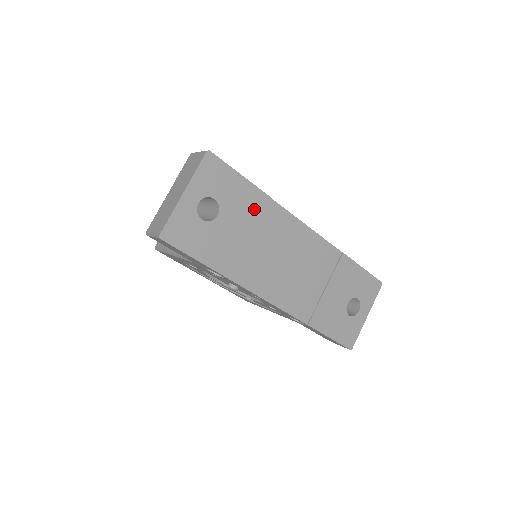
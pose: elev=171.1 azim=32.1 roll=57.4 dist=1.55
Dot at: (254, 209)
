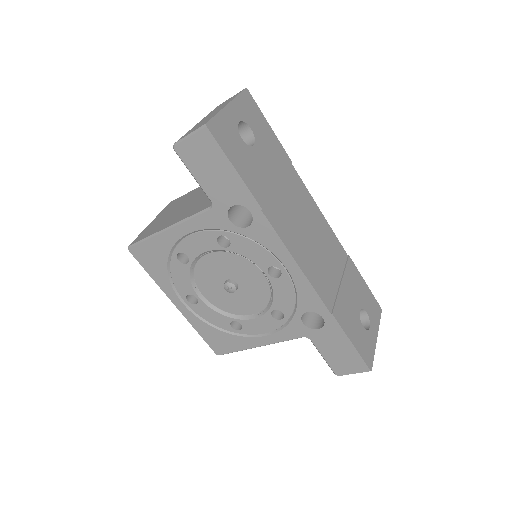
Dot at: (281, 162)
